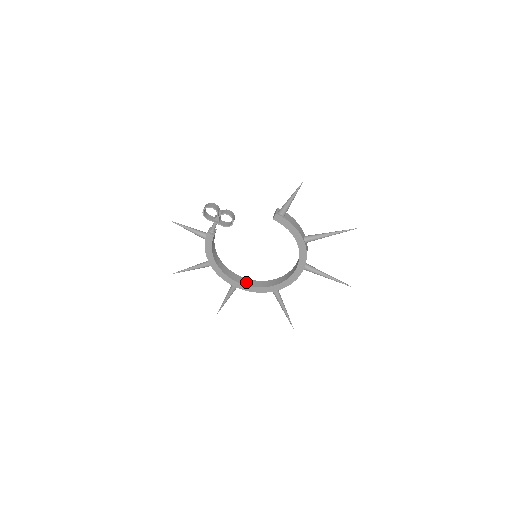
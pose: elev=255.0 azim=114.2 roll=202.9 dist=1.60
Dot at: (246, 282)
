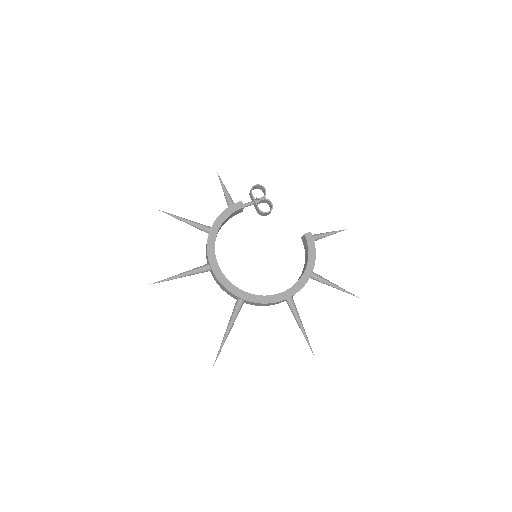
Dot at: (221, 273)
